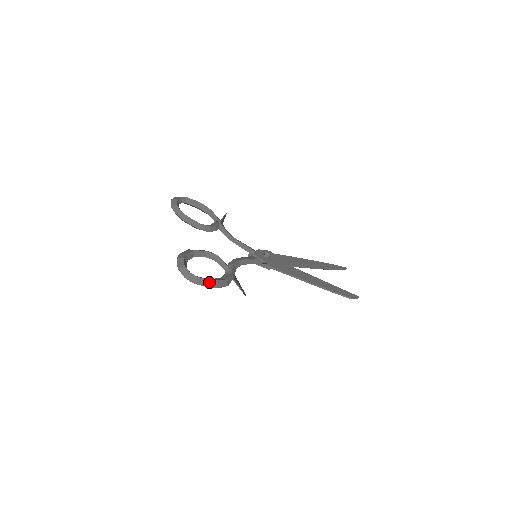
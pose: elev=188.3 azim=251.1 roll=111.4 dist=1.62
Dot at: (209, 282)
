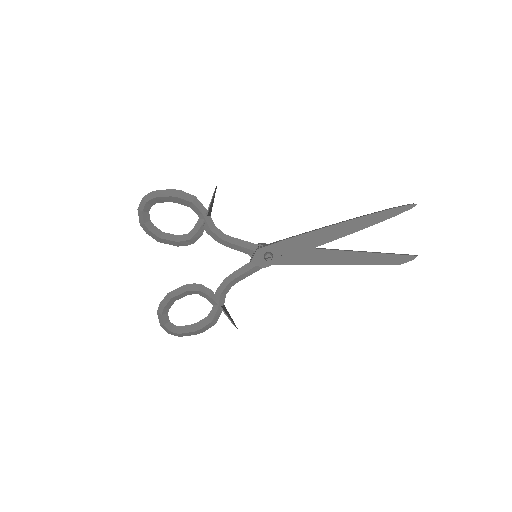
Dot at: (192, 333)
